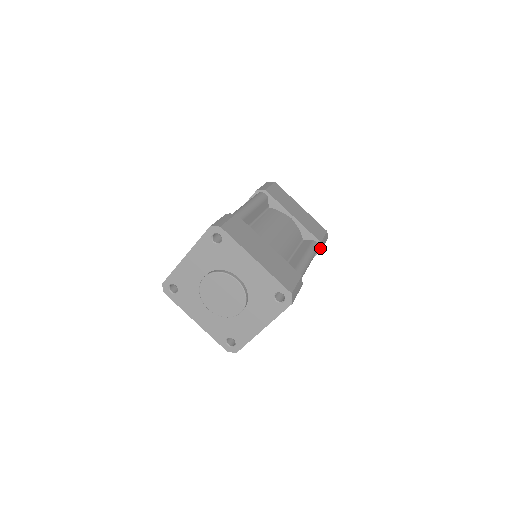
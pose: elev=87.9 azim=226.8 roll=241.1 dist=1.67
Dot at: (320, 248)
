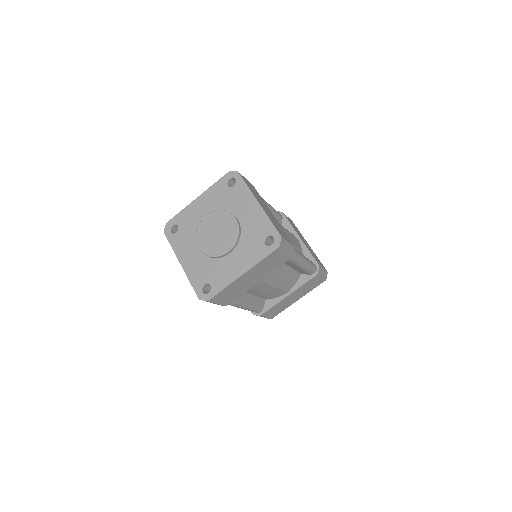
Dot at: (317, 271)
